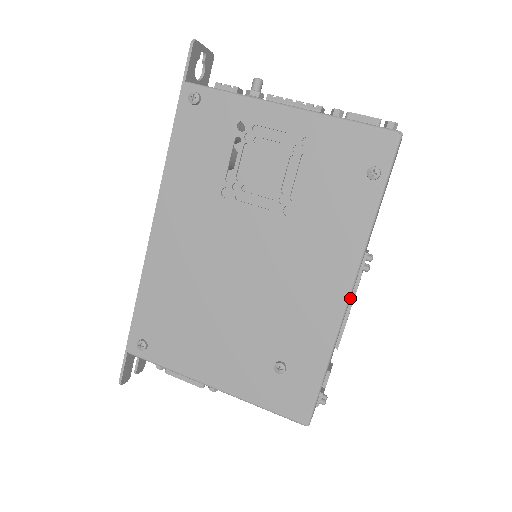
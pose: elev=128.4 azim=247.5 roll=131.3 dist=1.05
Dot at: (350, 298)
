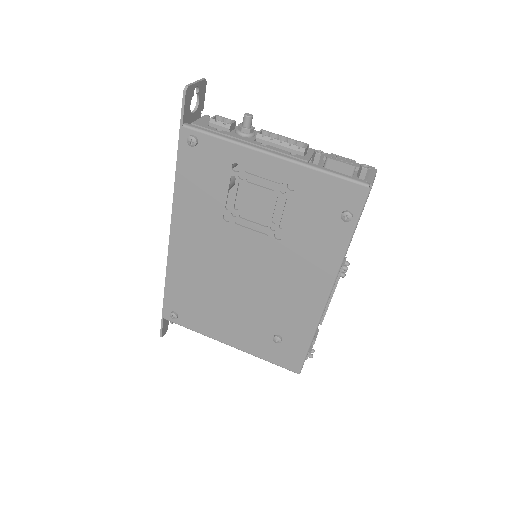
Dot at: occluded
